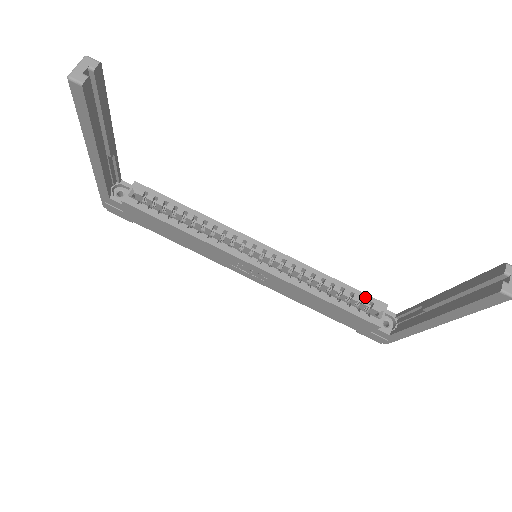
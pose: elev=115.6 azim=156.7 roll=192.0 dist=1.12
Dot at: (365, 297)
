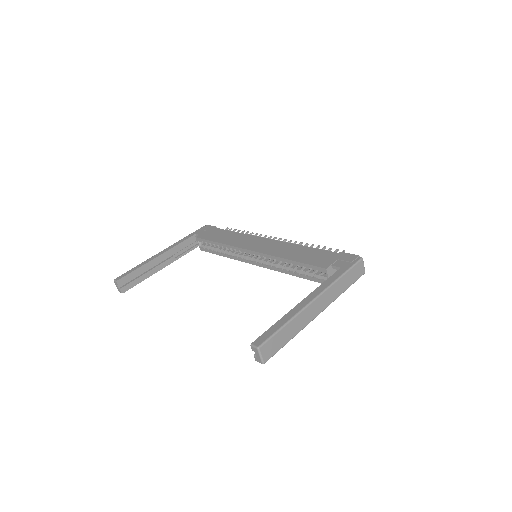
Dot at: (311, 267)
